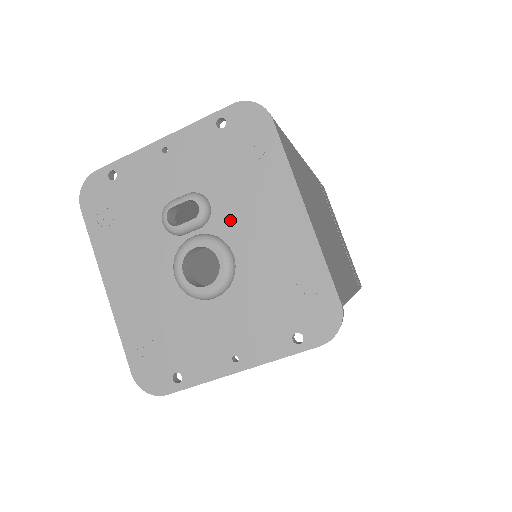
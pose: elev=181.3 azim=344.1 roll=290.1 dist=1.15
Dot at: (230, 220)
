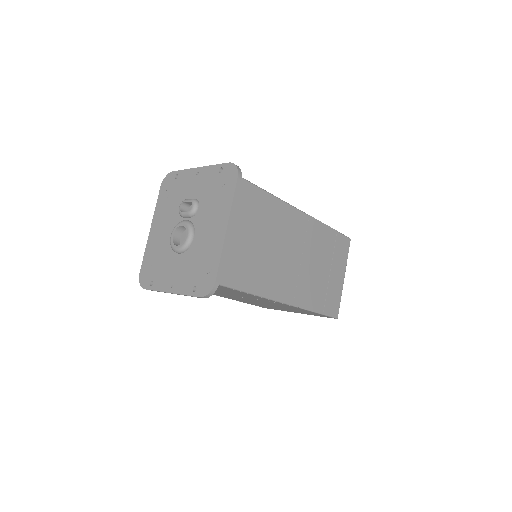
Dot at: (201, 219)
